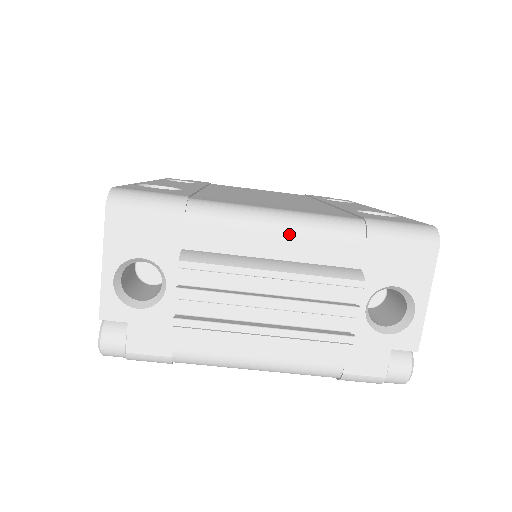
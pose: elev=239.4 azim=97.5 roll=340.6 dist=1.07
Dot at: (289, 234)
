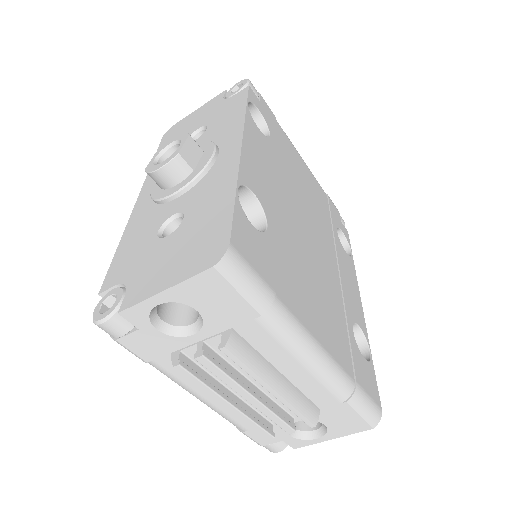
Dot at: (308, 371)
